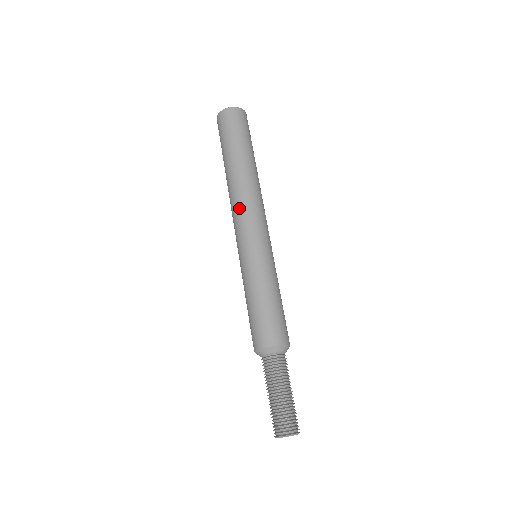
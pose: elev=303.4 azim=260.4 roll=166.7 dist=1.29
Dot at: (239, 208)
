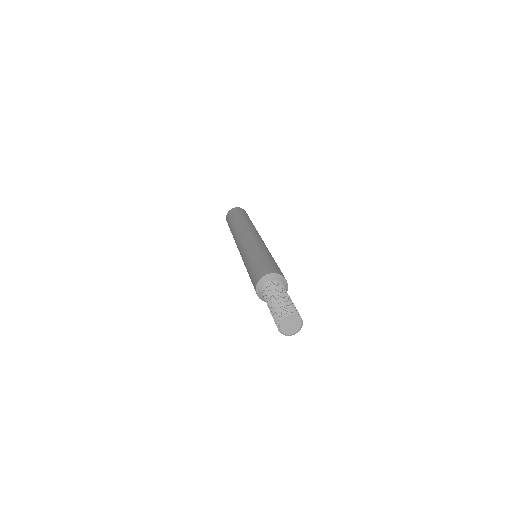
Dot at: (241, 234)
